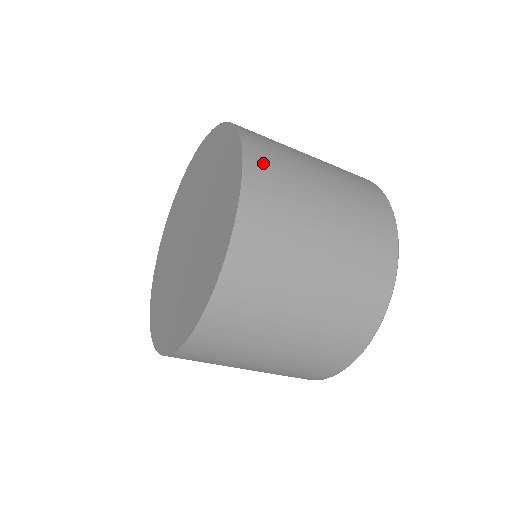
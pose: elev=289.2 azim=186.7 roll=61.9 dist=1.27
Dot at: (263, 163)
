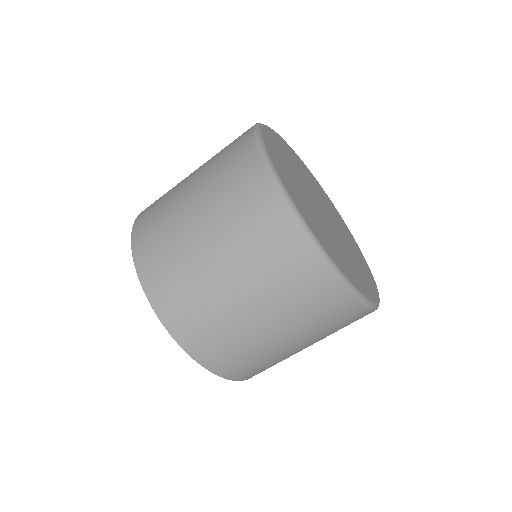
Dot at: (148, 255)
